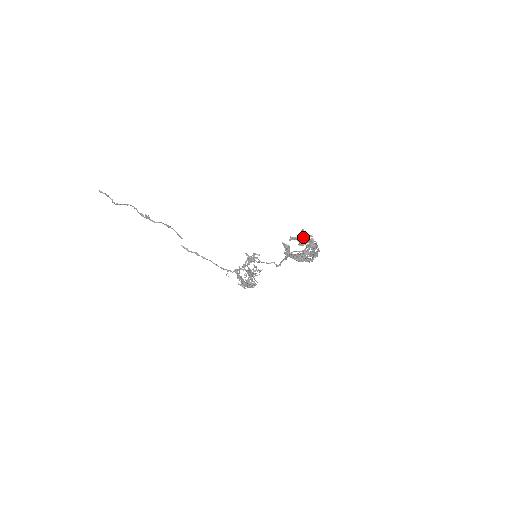
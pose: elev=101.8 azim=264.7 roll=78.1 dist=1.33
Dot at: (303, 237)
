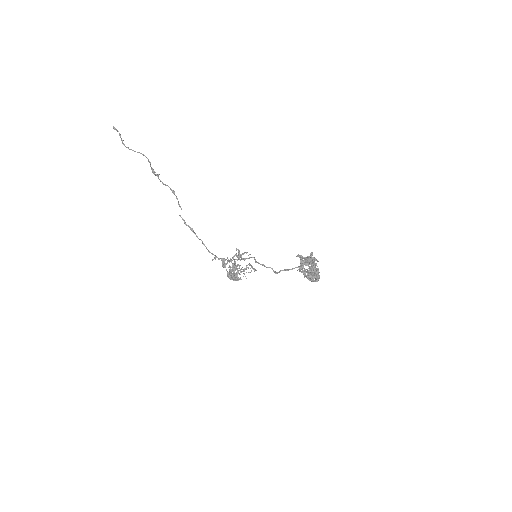
Dot at: (312, 259)
